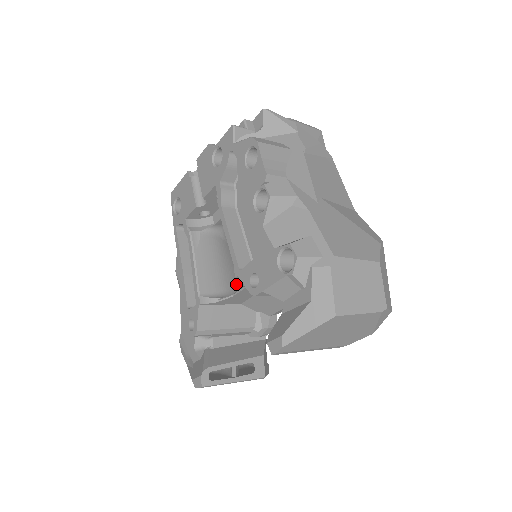
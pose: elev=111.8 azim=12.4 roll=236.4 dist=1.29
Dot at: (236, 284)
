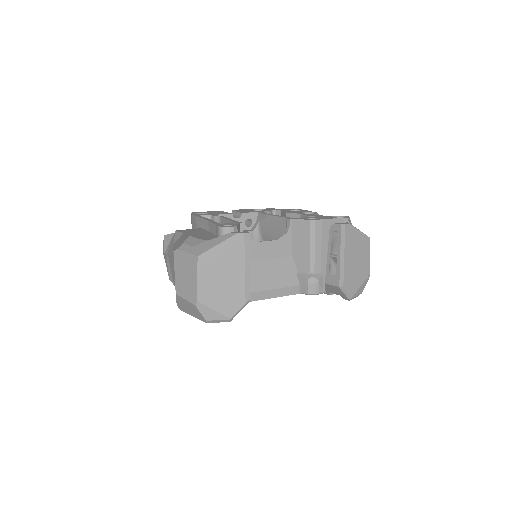
Dot at: occluded
